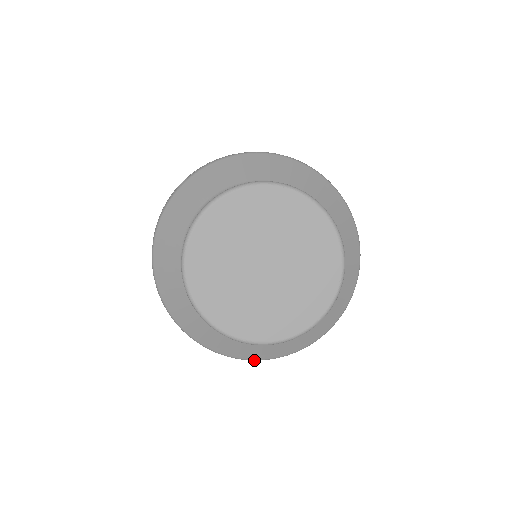
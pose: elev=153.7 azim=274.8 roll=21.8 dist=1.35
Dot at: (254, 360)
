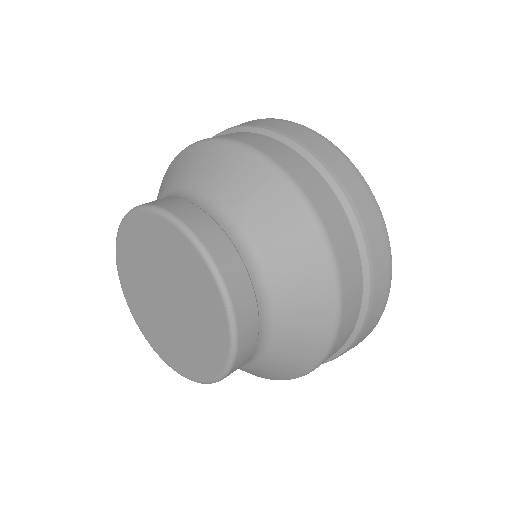
Dot at: occluded
